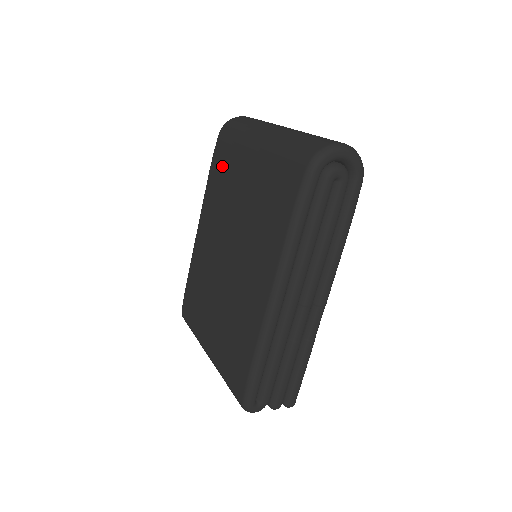
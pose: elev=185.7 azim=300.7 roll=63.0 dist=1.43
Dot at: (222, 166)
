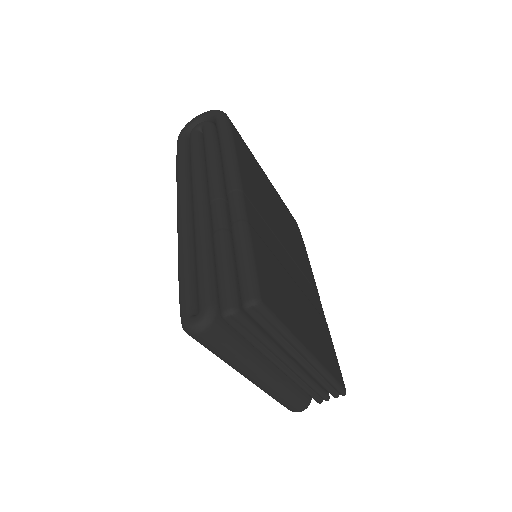
Dot at: occluded
